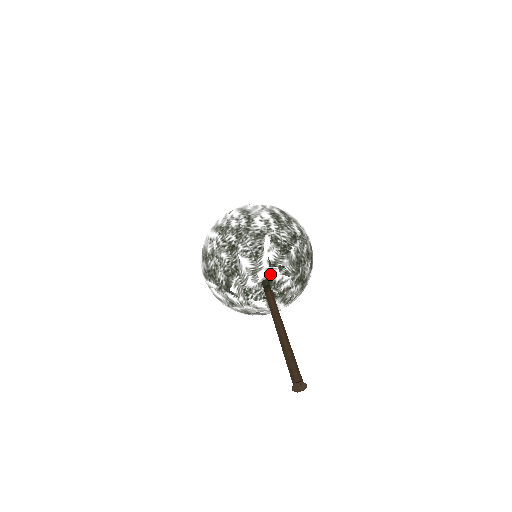
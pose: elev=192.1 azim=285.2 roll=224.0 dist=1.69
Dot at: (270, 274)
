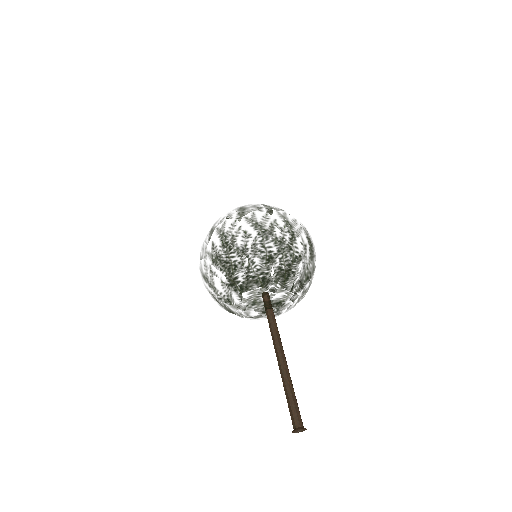
Dot at: (286, 297)
